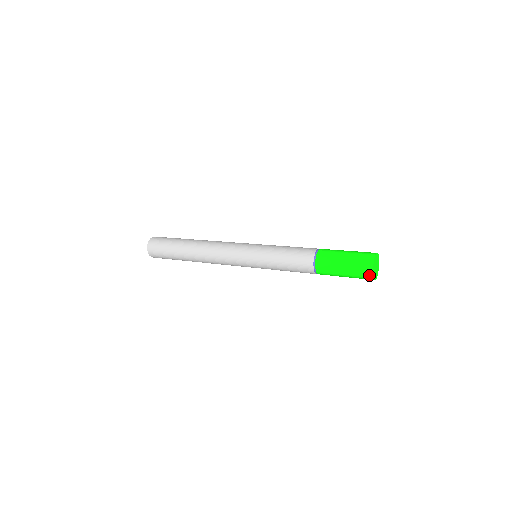
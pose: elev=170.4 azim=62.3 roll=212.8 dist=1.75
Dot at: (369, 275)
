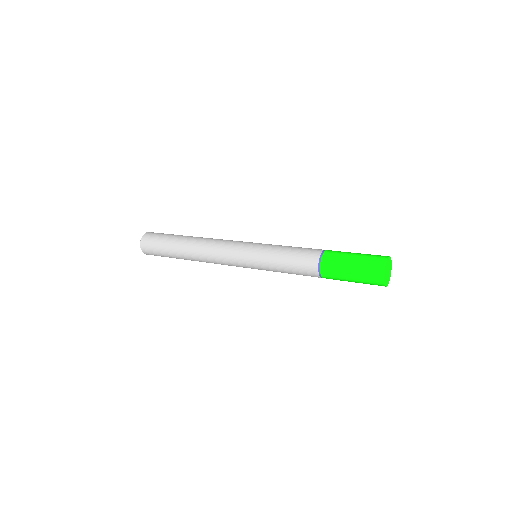
Dot at: (380, 269)
